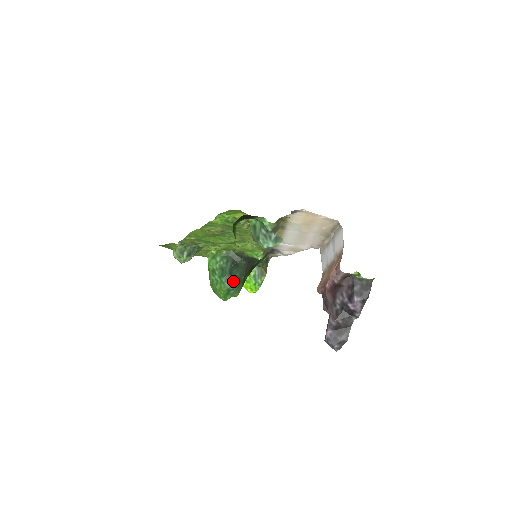
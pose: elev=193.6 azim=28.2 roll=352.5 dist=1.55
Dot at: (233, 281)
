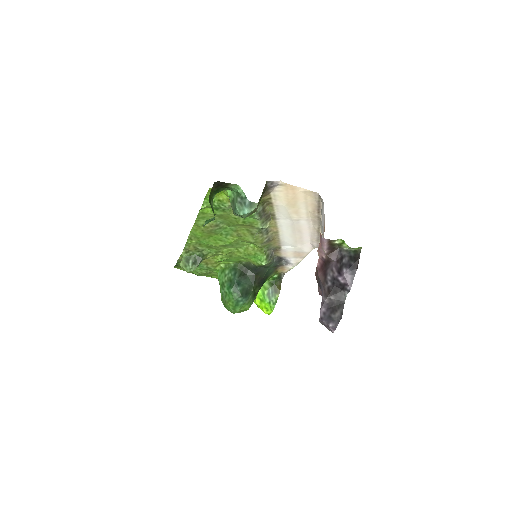
Dot at: (241, 292)
